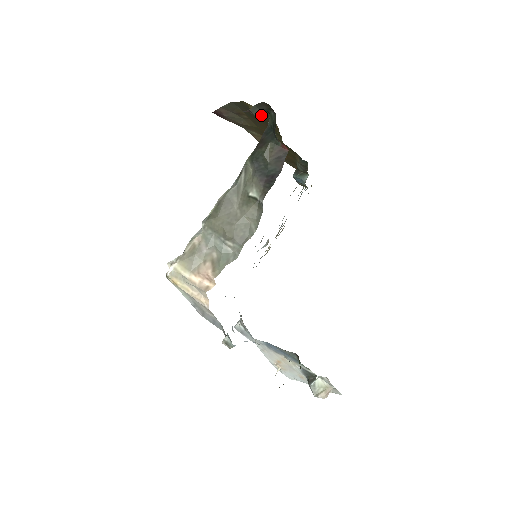
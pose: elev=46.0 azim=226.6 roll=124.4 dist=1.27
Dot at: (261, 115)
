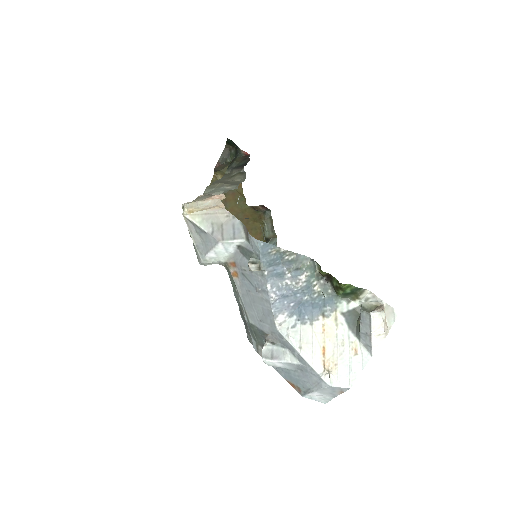
Dot at: (226, 161)
